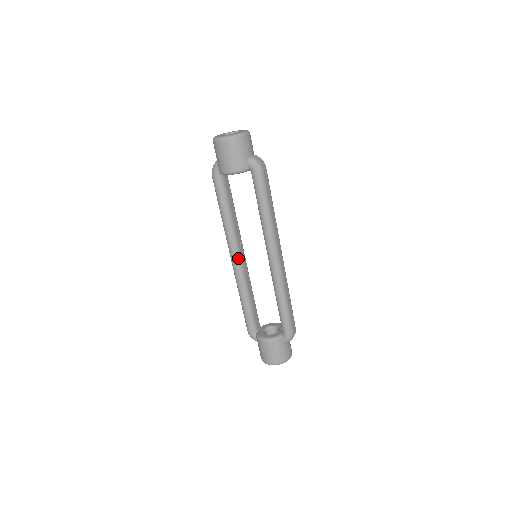
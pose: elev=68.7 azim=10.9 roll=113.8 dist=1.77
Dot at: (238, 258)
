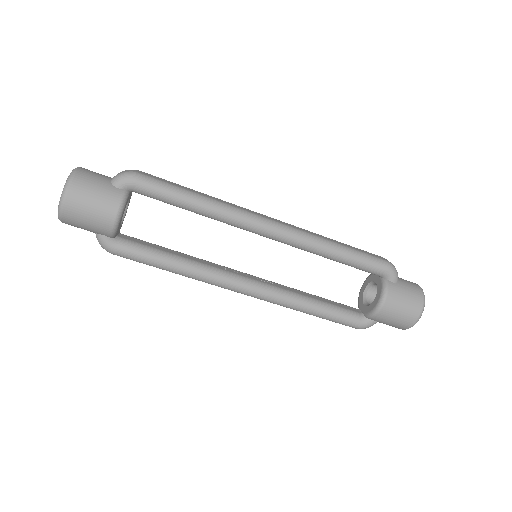
Dot at: (246, 282)
